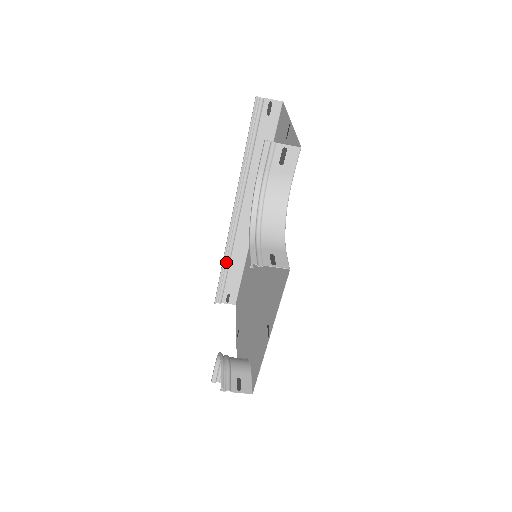
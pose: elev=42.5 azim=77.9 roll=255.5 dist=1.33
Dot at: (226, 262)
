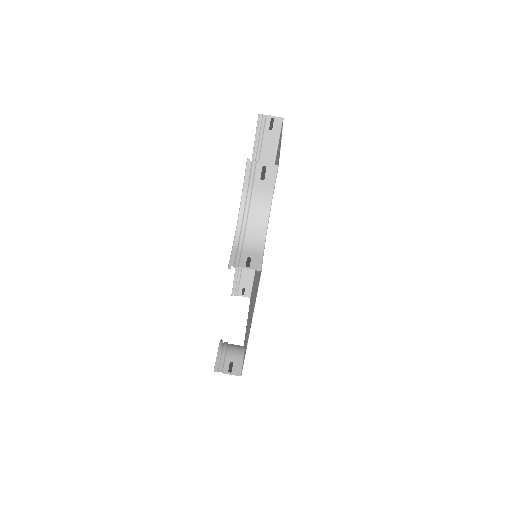
Dot at: occluded
